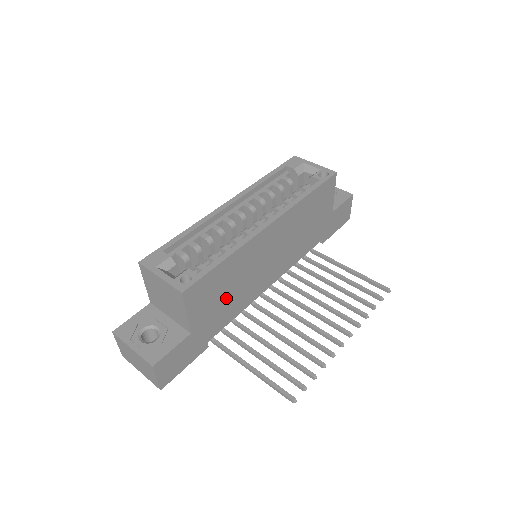
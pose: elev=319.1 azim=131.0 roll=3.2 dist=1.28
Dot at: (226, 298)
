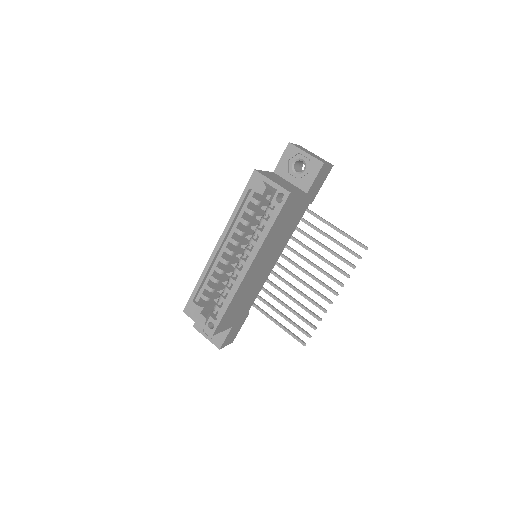
Dot at: (244, 303)
